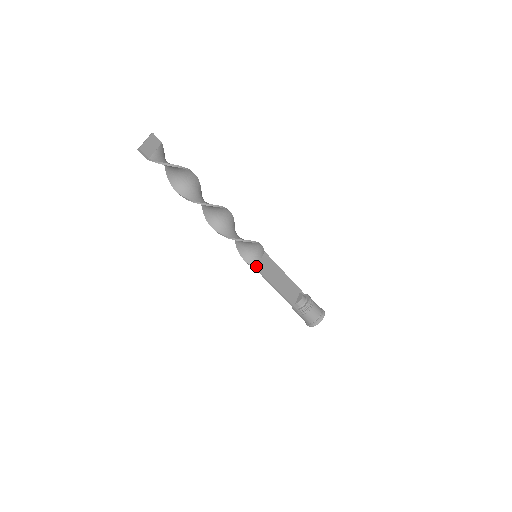
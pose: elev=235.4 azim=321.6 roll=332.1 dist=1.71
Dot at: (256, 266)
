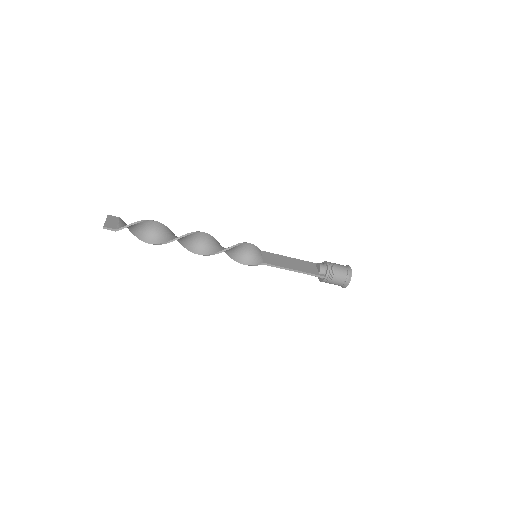
Dot at: (262, 262)
